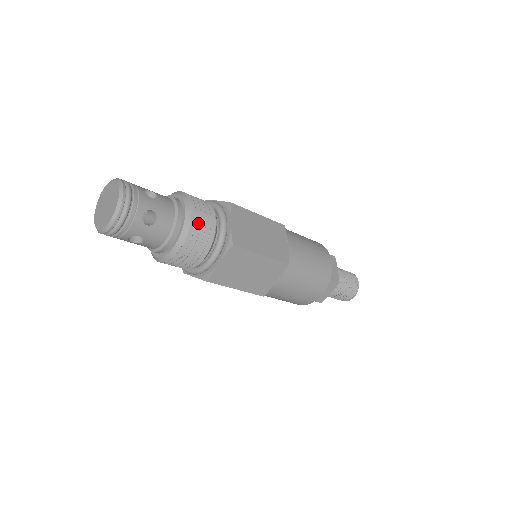
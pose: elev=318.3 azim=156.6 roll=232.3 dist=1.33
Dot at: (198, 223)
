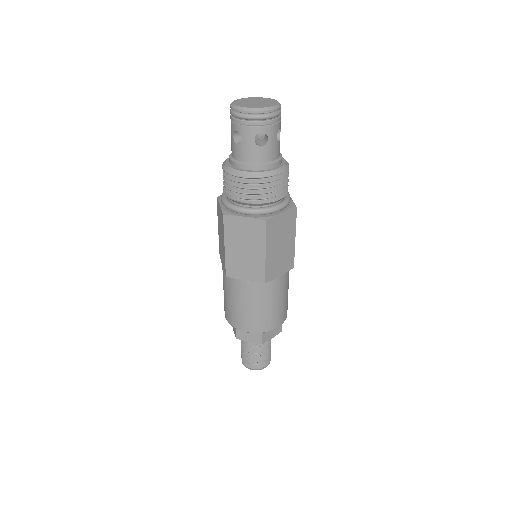
Dot at: occluded
